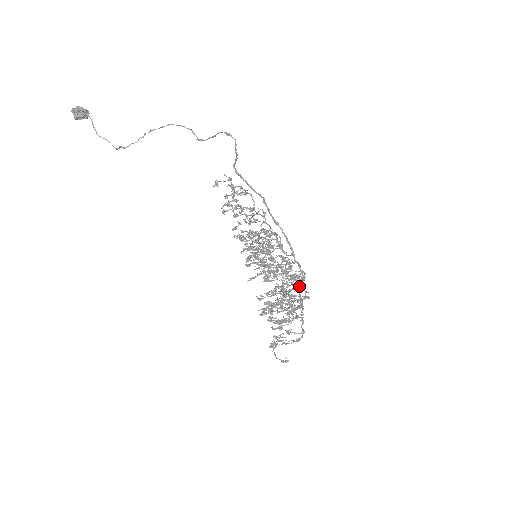
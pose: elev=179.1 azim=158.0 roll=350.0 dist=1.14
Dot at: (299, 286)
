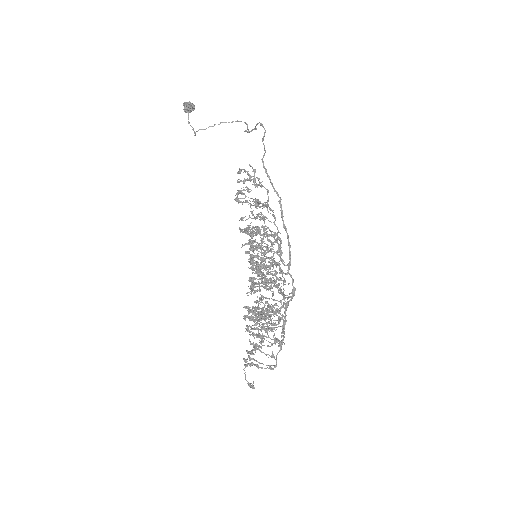
Dot at: (285, 303)
